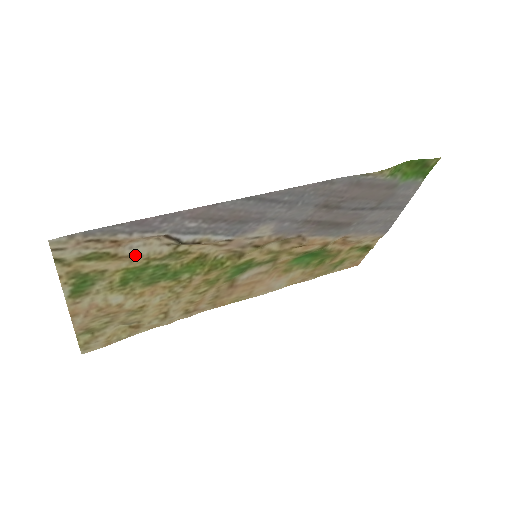
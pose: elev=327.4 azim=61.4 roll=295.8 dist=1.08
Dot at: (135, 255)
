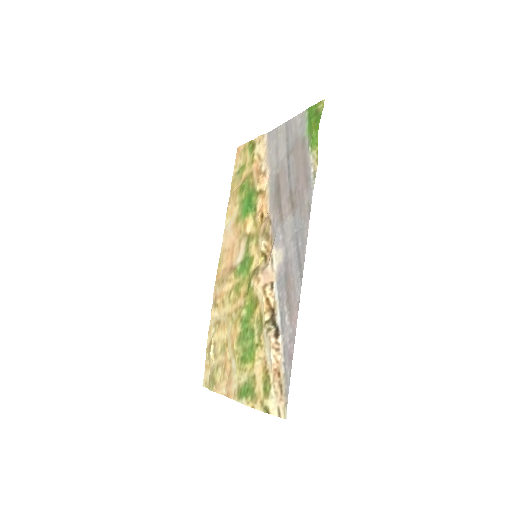
Dot at: (266, 357)
